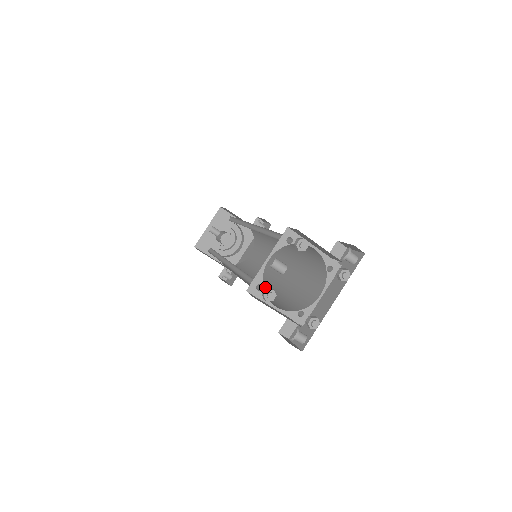
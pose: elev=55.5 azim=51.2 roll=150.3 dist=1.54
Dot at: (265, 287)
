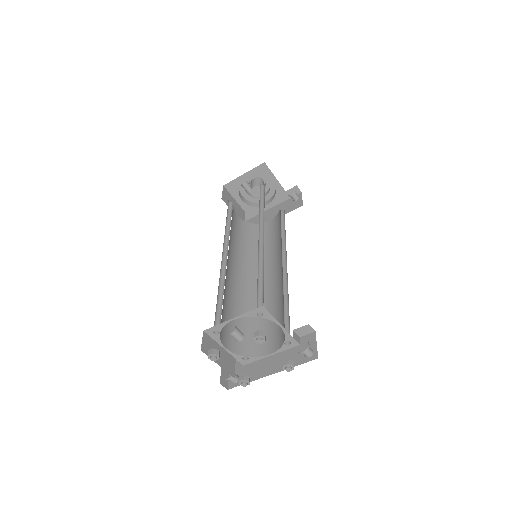
Dot at: (246, 291)
